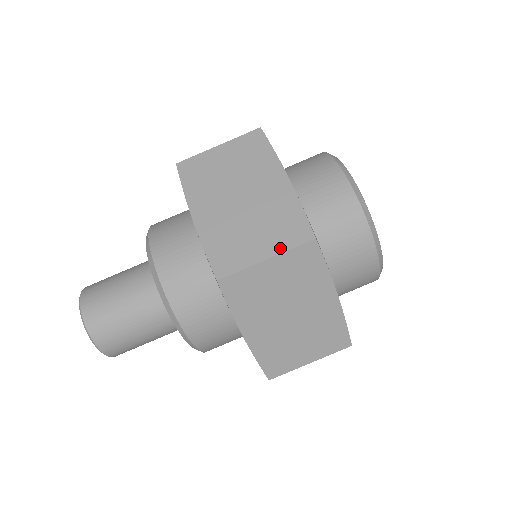
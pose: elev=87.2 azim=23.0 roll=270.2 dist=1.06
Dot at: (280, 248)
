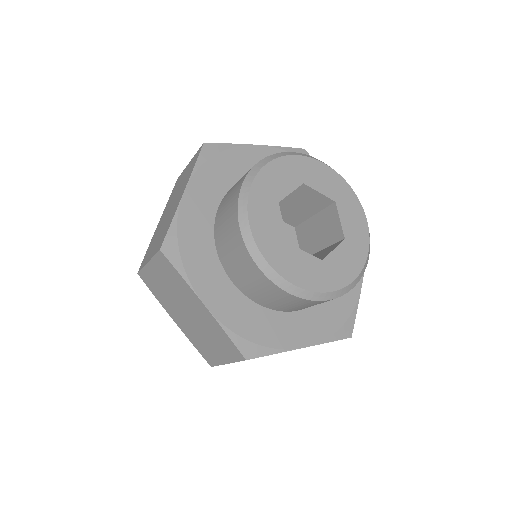
Dot at: (230, 359)
